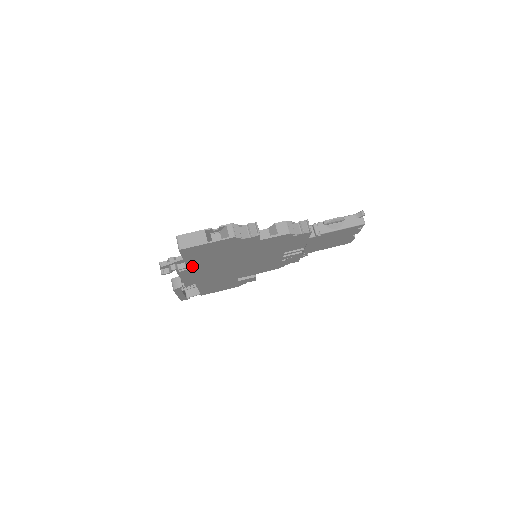
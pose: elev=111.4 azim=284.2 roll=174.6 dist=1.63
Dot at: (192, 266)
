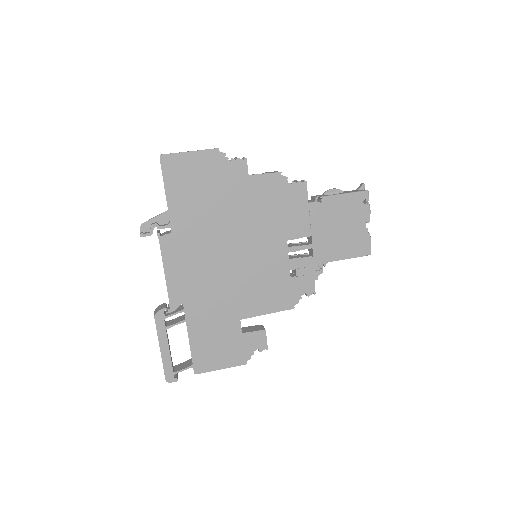
Dot at: (176, 224)
